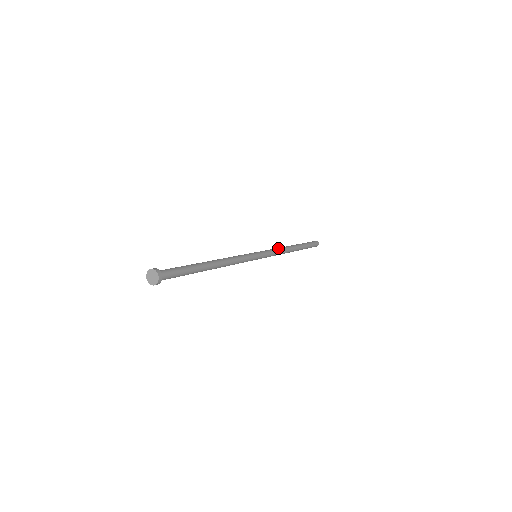
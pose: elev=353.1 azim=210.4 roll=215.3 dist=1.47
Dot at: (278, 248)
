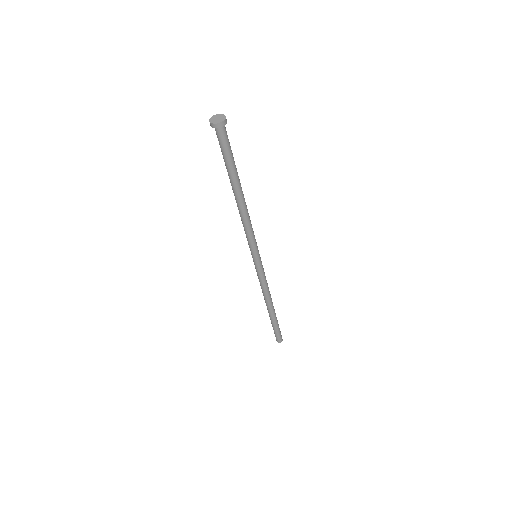
Dot at: occluded
